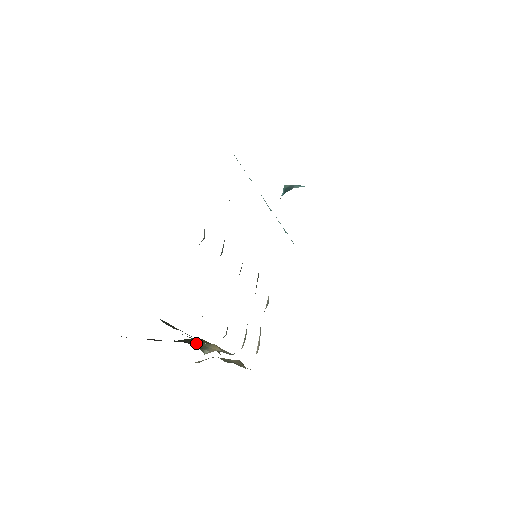
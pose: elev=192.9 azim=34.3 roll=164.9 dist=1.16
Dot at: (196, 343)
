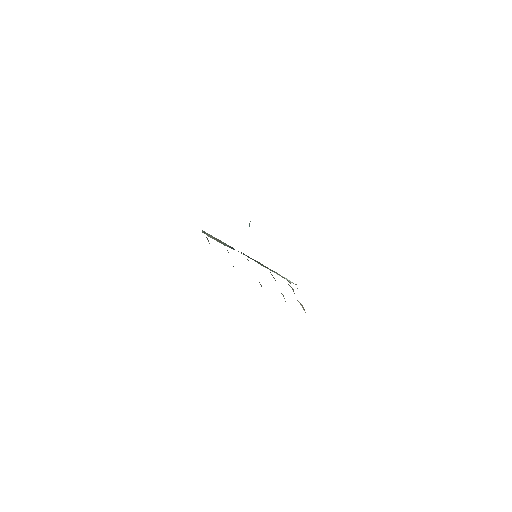
Dot at: occluded
